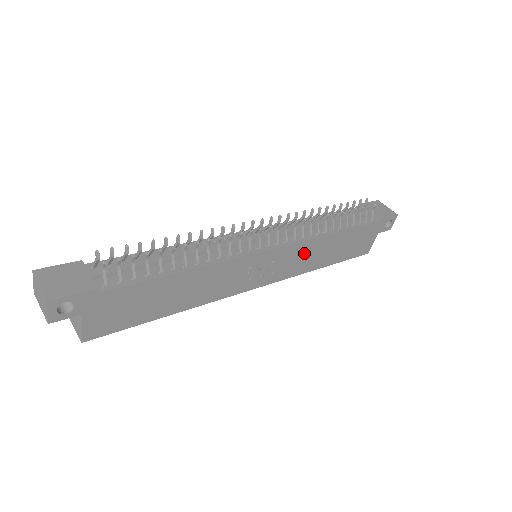
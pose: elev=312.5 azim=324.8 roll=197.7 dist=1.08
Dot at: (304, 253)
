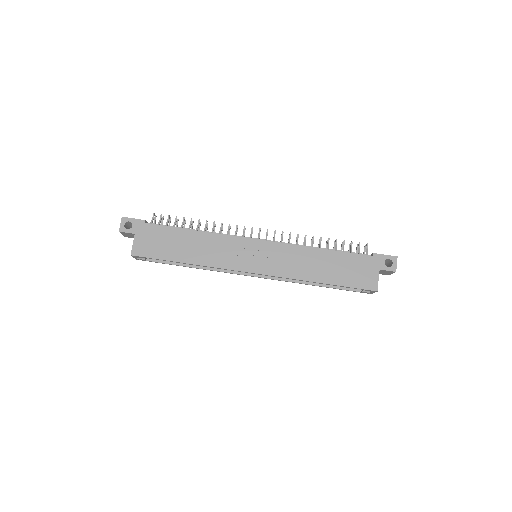
Dot at: (292, 257)
